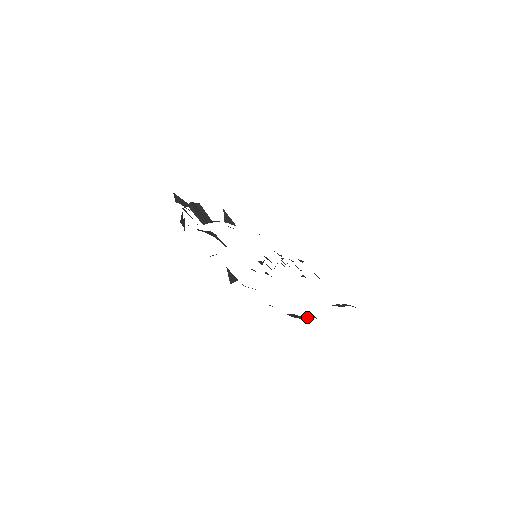
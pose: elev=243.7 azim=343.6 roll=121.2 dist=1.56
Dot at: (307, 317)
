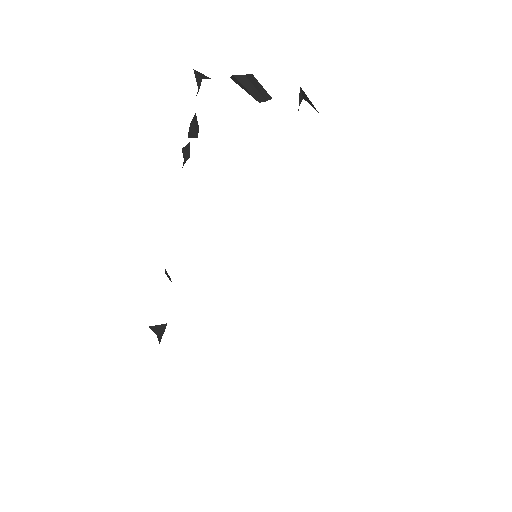
Dot at: occluded
